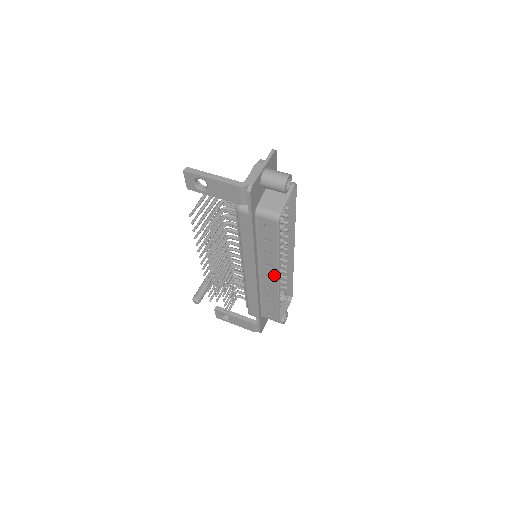
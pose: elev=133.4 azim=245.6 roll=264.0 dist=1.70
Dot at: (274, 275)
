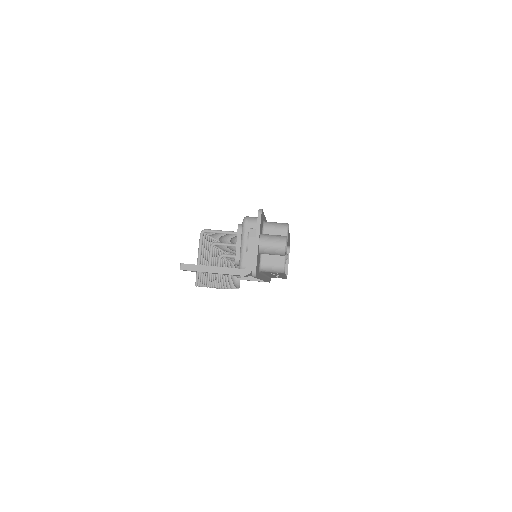
Dot at: occluded
